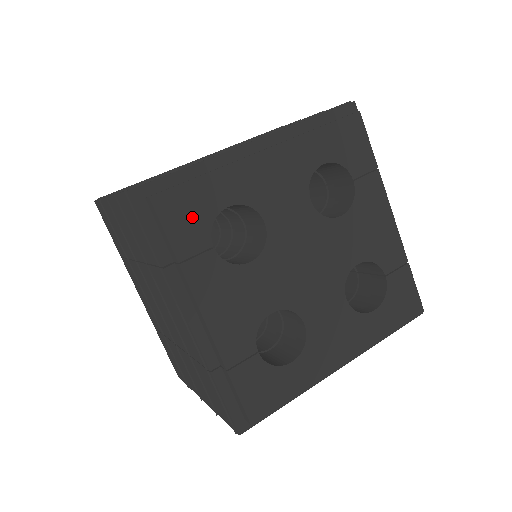
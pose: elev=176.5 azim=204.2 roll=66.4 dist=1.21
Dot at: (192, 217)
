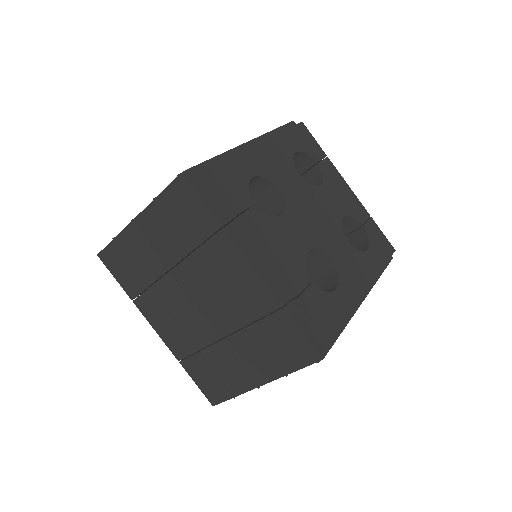
Dot at: (234, 183)
